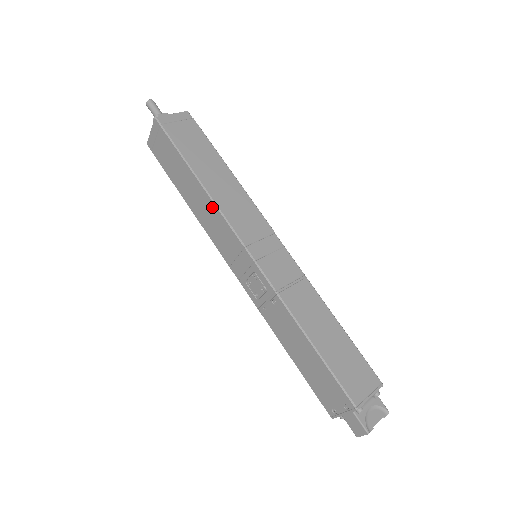
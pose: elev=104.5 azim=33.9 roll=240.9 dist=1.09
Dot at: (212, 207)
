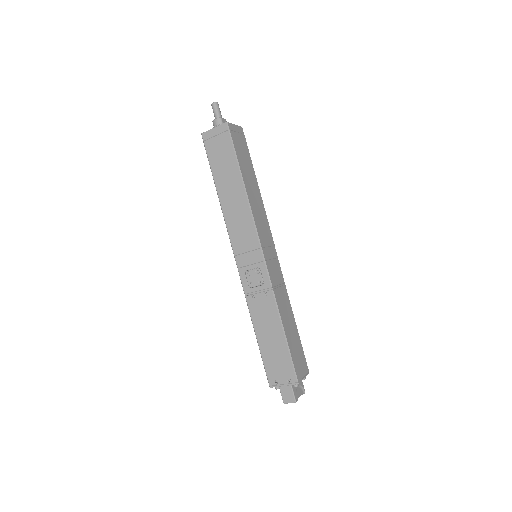
Dot at: (246, 209)
